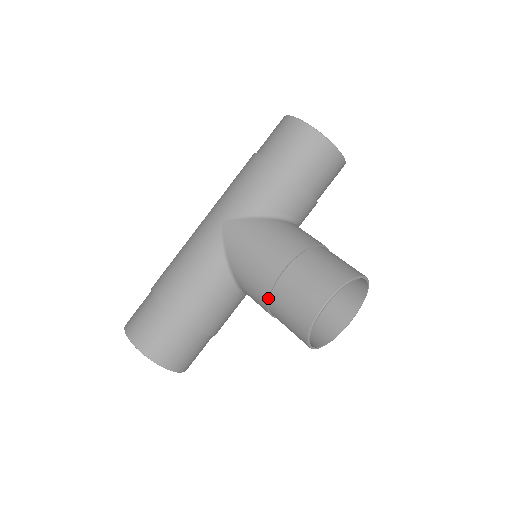
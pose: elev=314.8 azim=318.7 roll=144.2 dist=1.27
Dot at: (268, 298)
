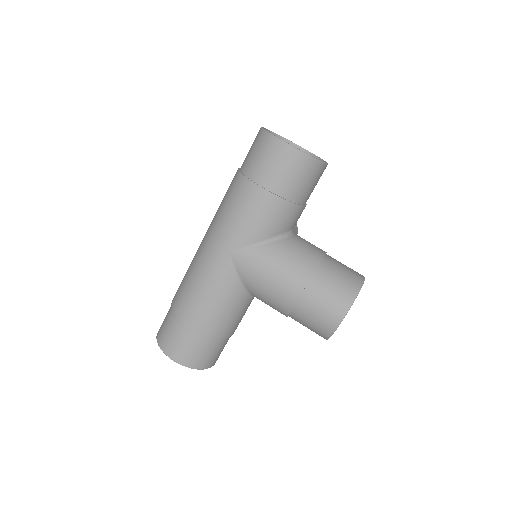
Dot at: (289, 313)
